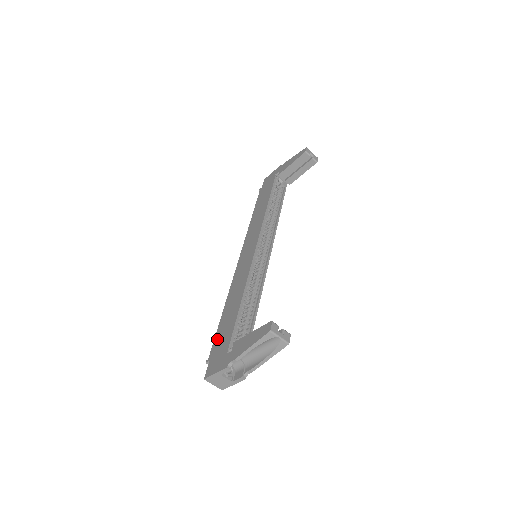
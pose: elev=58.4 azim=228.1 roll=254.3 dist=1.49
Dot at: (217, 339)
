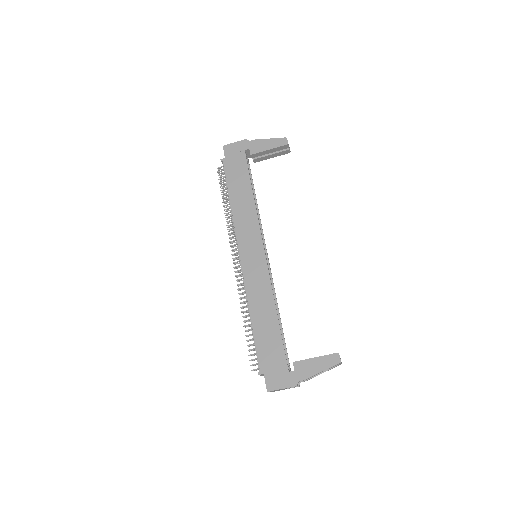
Dot at: (263, 352)
